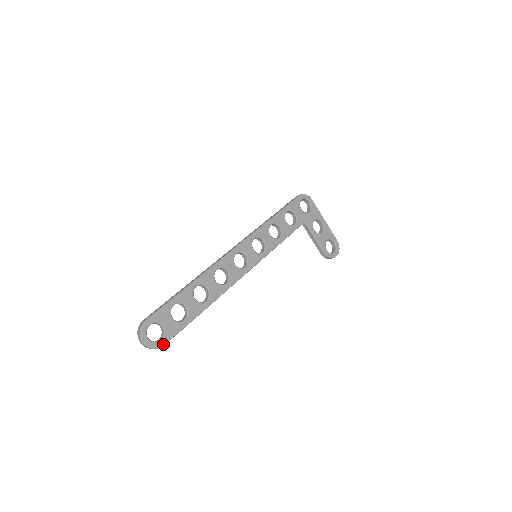
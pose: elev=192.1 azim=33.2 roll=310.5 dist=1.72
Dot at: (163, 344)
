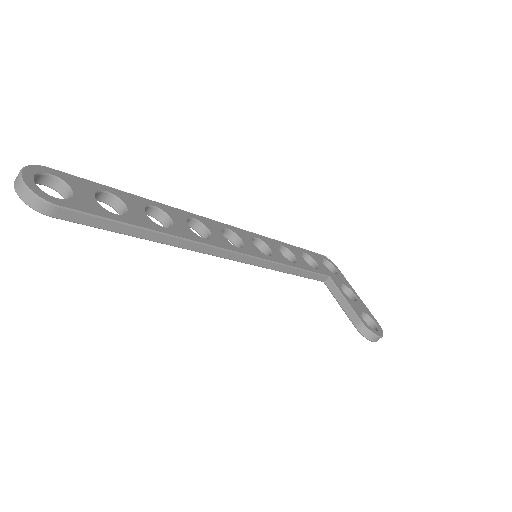
Dot at: (57, 203)
